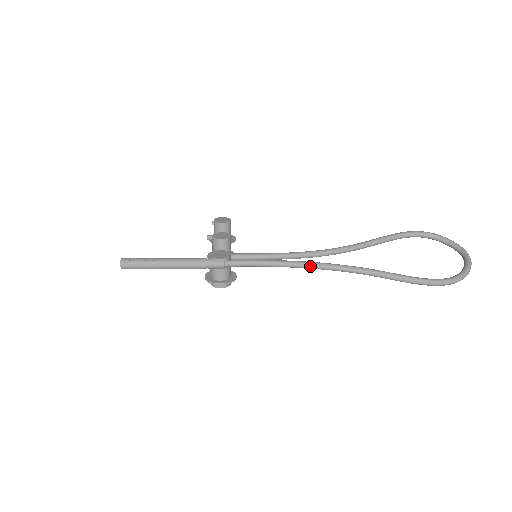
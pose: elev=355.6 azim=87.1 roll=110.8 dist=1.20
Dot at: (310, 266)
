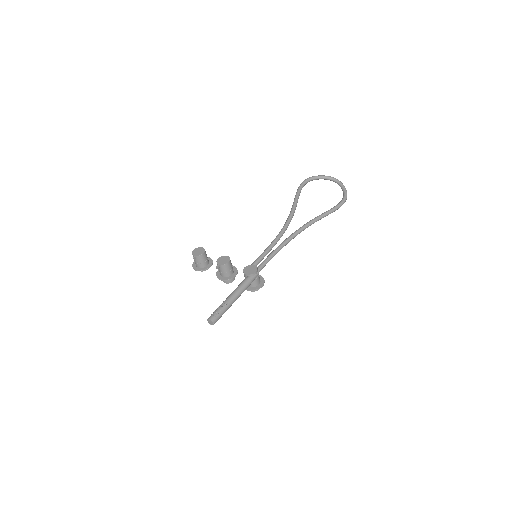
Dot at: occluded
